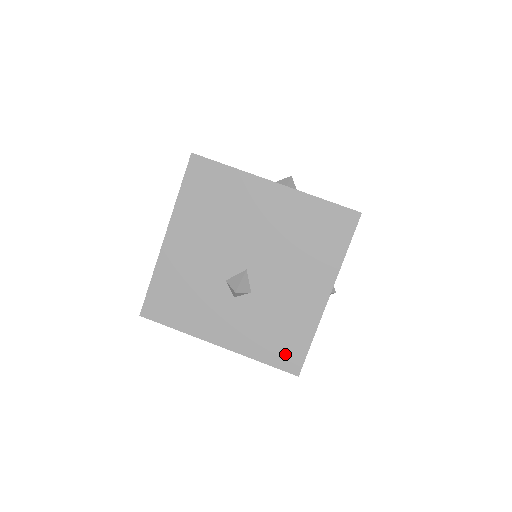
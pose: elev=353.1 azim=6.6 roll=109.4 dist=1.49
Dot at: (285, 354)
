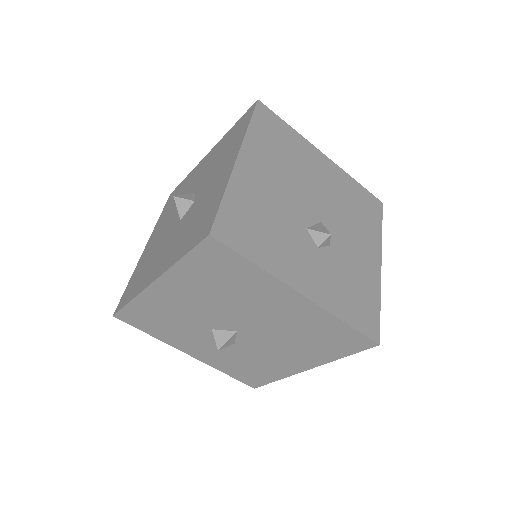
Dot at: (249, 378)
